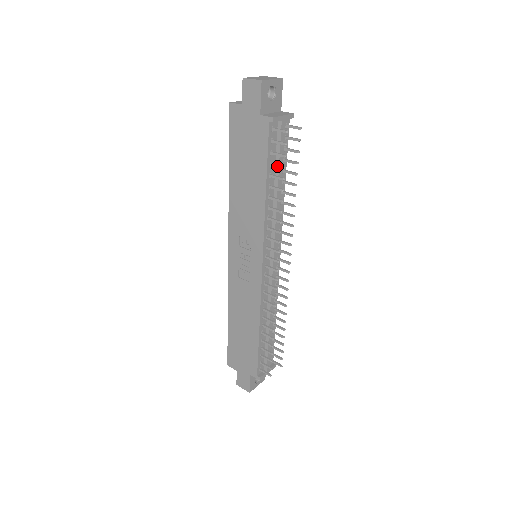
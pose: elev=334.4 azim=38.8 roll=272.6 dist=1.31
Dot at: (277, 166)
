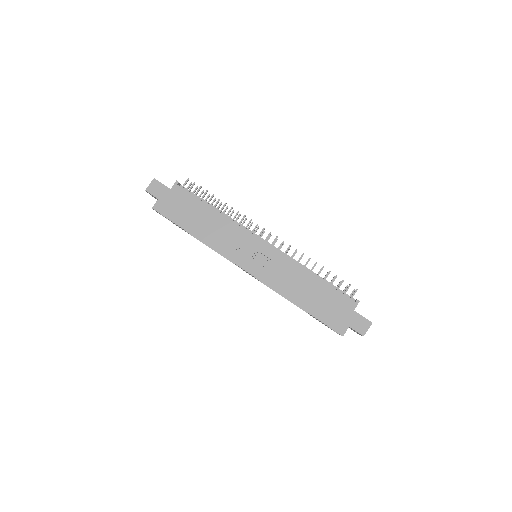
Dot at: (204, 195)
